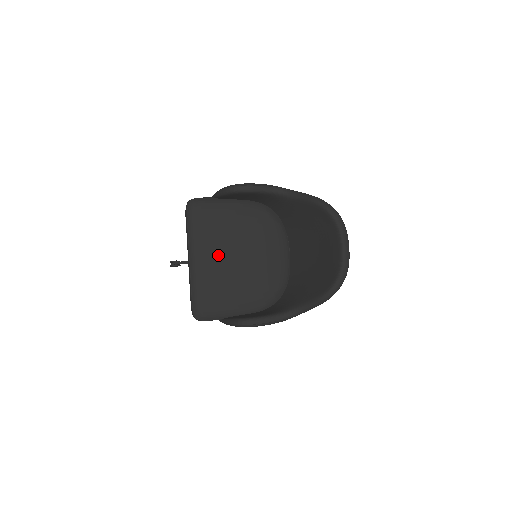
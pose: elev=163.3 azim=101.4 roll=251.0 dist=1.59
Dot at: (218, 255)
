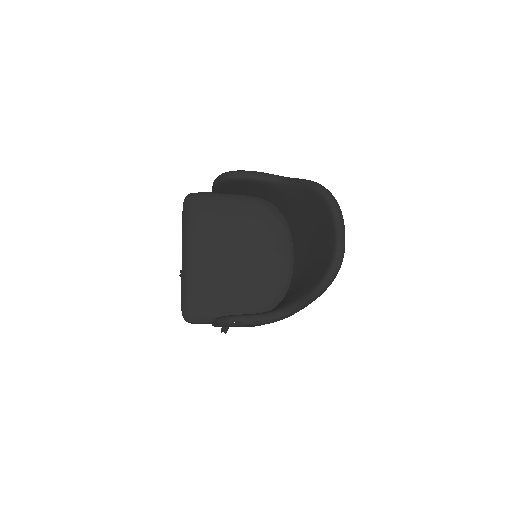
Dot at: (212, 251)
